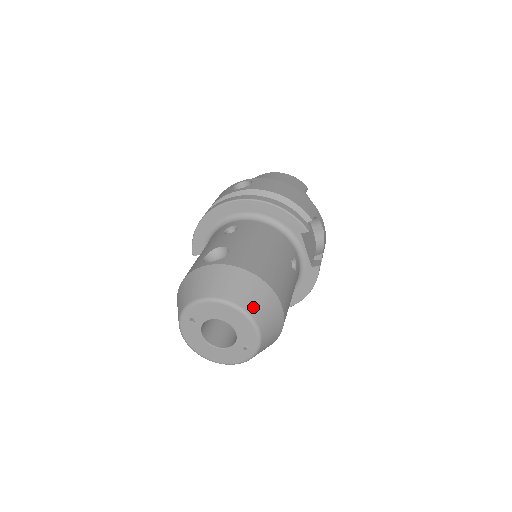
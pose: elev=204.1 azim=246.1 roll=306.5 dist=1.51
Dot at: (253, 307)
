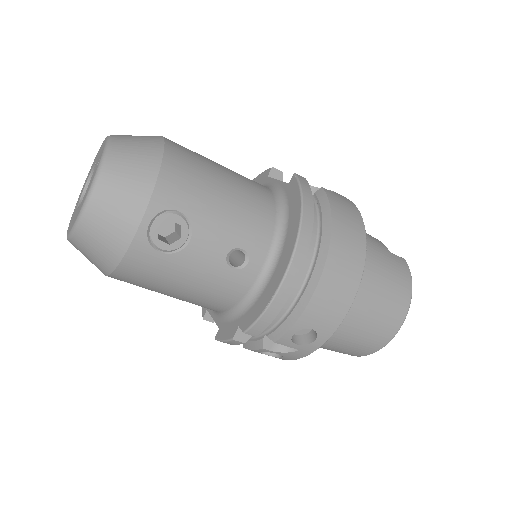
Dot at: occluded
